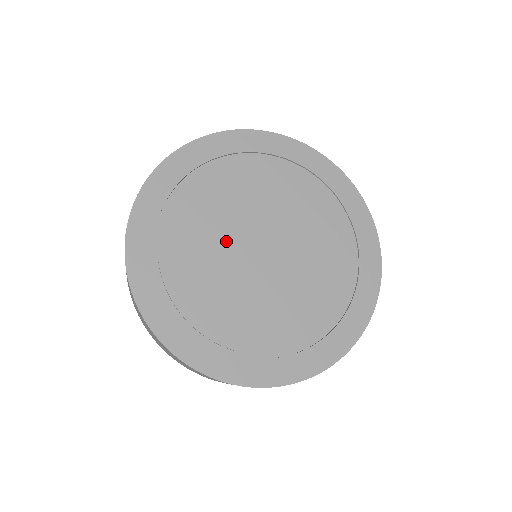
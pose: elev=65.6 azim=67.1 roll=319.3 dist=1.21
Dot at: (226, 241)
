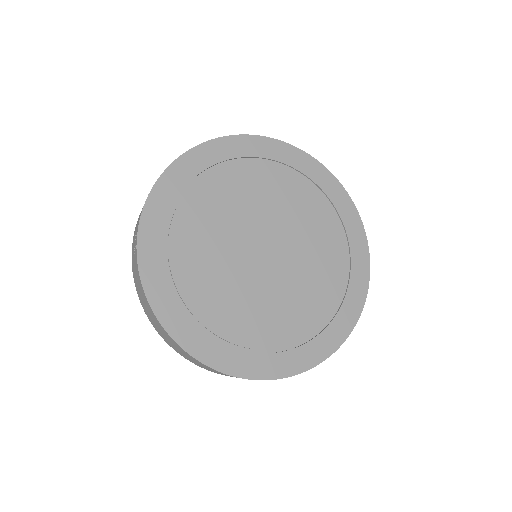
Dot at: (231, 252)
